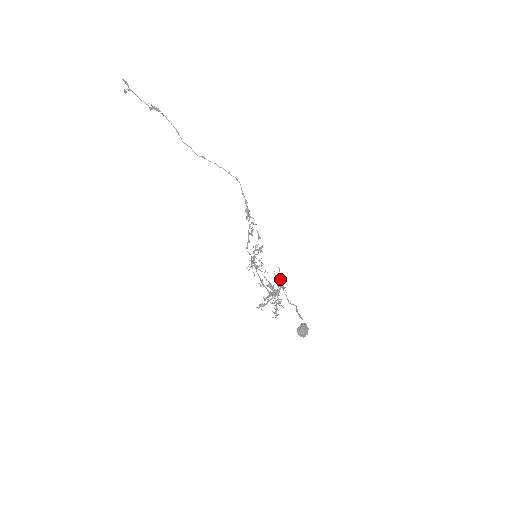
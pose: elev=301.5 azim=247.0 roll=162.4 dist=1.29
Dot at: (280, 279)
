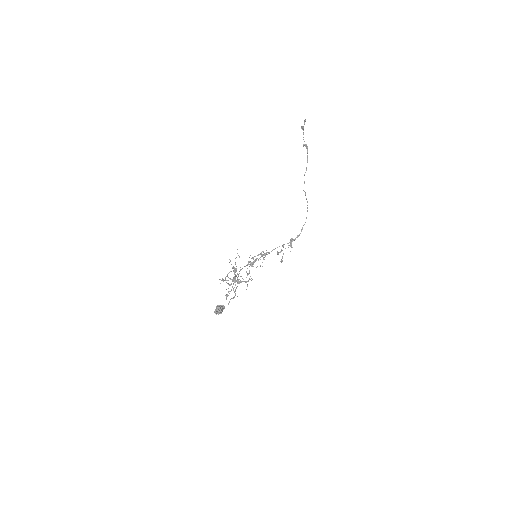
Dot at: (247, 274)
